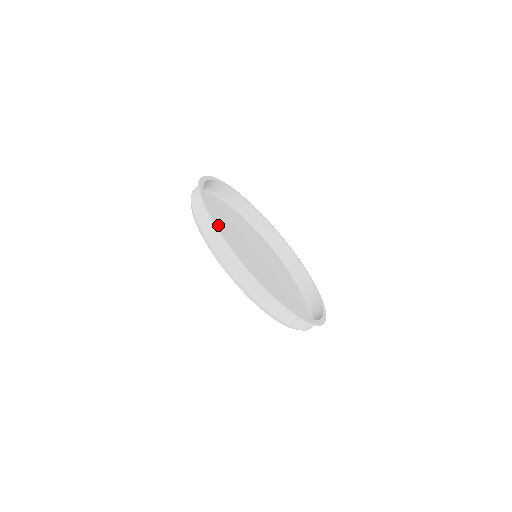
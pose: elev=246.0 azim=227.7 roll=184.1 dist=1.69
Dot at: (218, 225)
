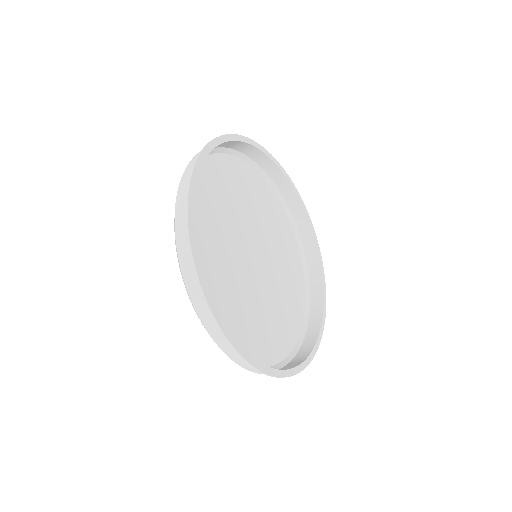
Dot at: (218, 204)
